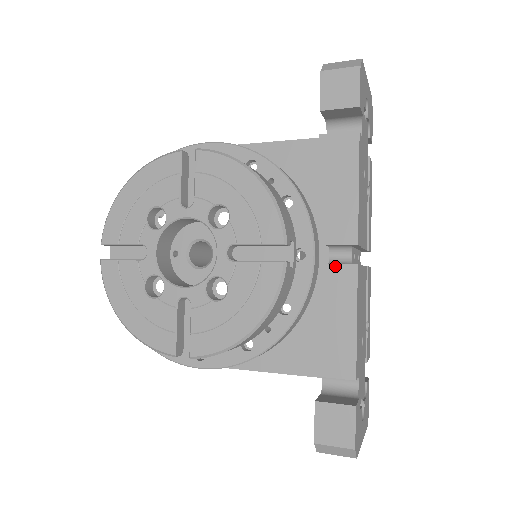
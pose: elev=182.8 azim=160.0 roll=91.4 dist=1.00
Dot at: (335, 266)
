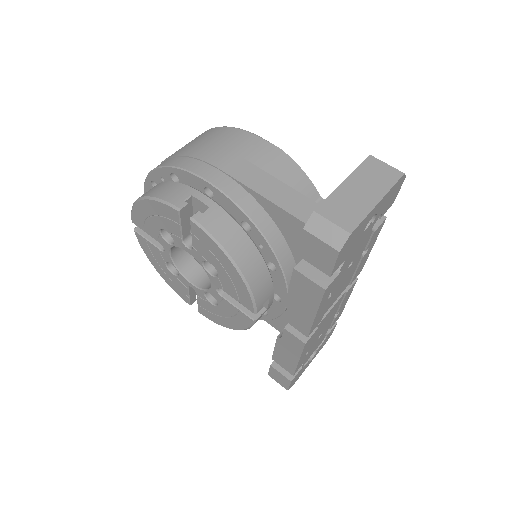
Dot at: (291, 334)
